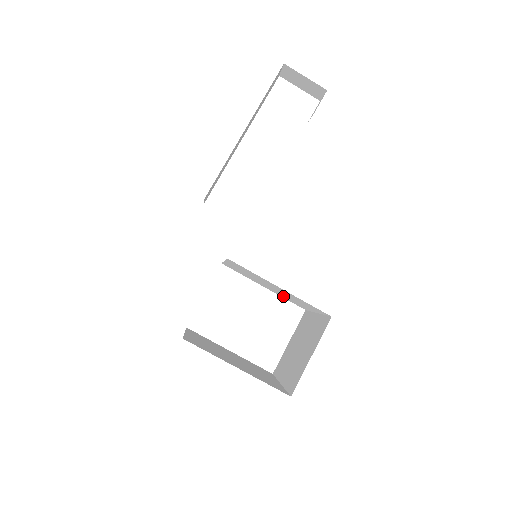
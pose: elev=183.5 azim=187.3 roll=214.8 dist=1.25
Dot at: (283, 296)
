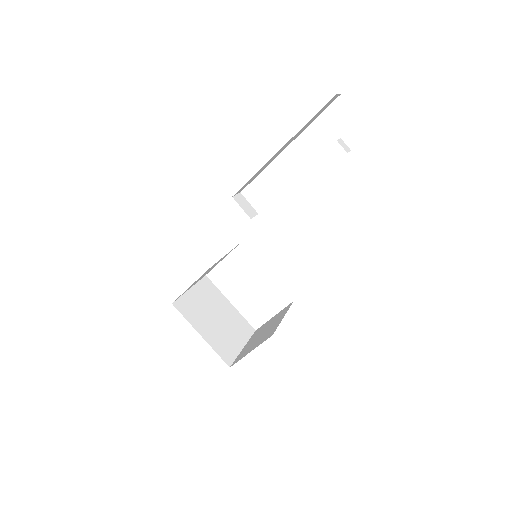
Dot at: occluded
